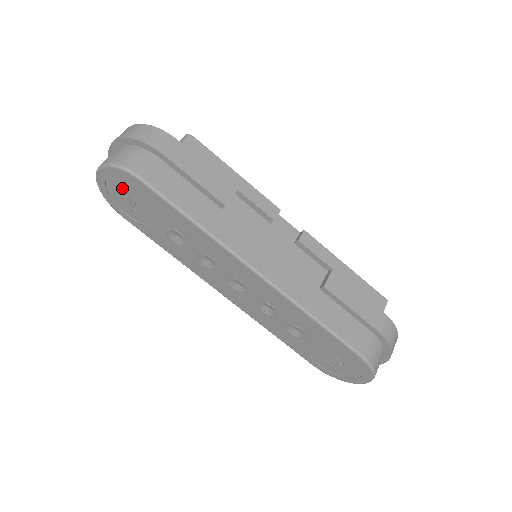
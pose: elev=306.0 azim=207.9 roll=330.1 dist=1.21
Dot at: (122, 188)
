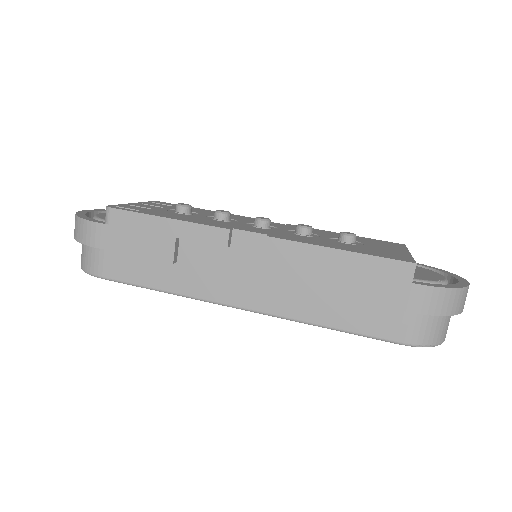
Dot at: occluded
